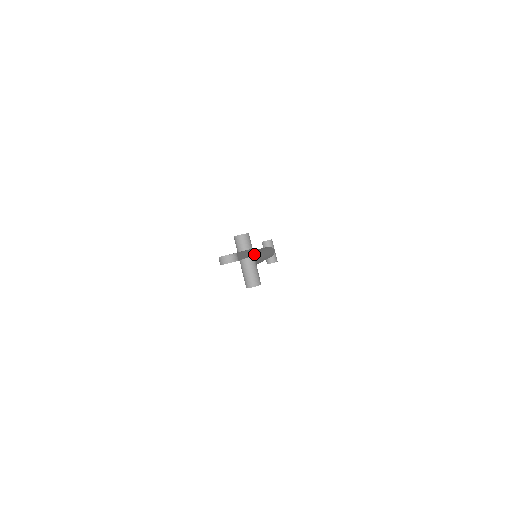
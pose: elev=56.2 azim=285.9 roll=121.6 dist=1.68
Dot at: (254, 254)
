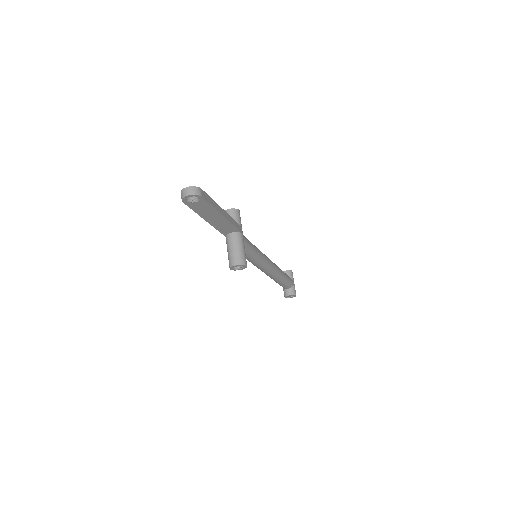
Dot at: (245, 237)
